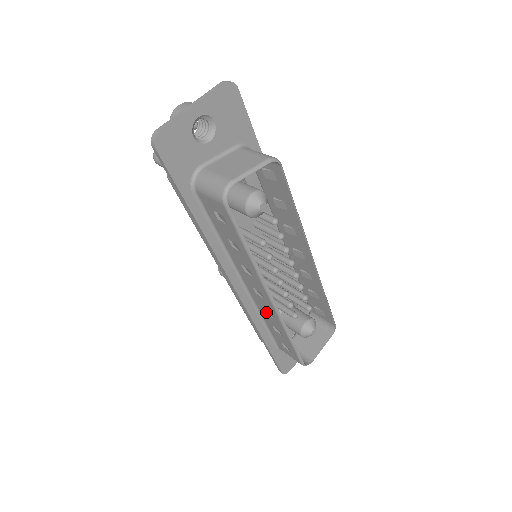
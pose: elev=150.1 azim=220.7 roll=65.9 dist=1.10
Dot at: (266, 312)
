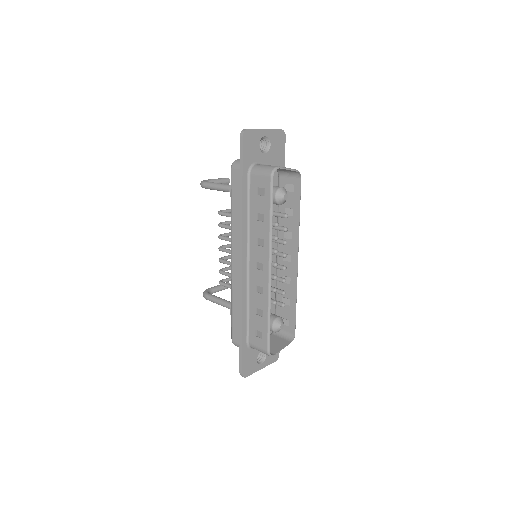
Dot at: (256, 291)
